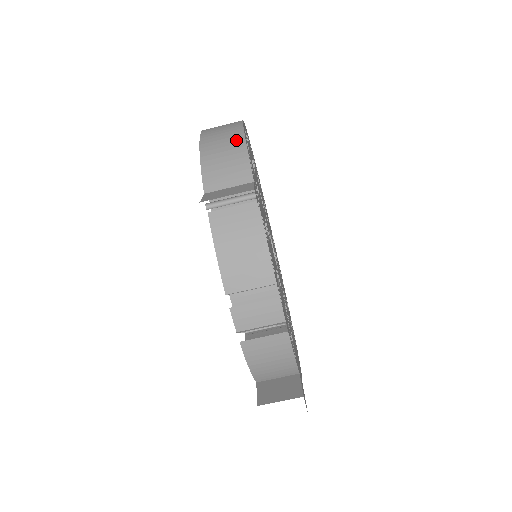
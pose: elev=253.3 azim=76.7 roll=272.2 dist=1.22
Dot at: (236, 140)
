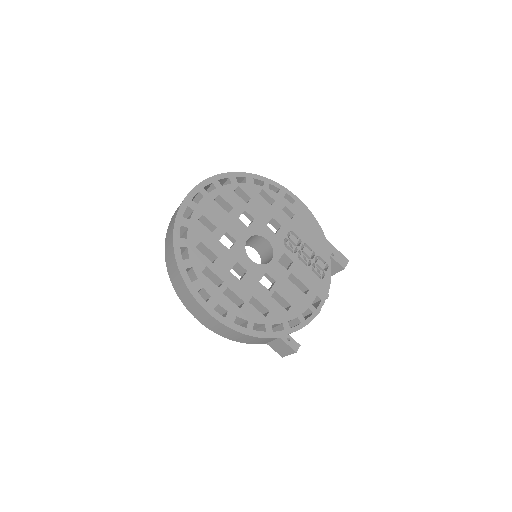
Dot at: (244, 336)
